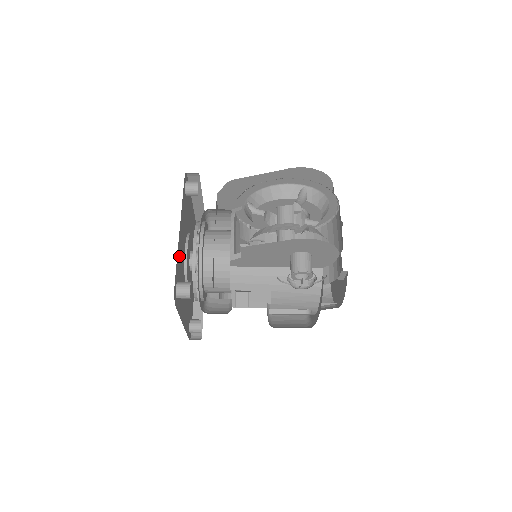
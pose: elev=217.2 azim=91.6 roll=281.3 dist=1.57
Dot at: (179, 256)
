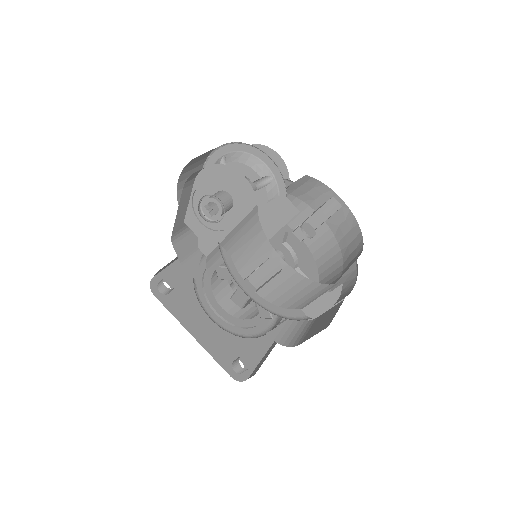
Dot at: (180, 271)
